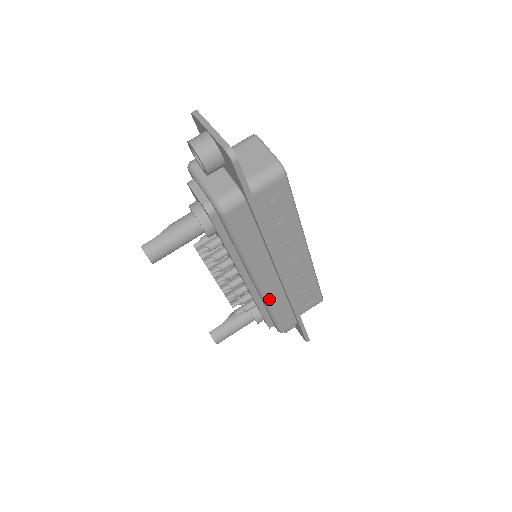
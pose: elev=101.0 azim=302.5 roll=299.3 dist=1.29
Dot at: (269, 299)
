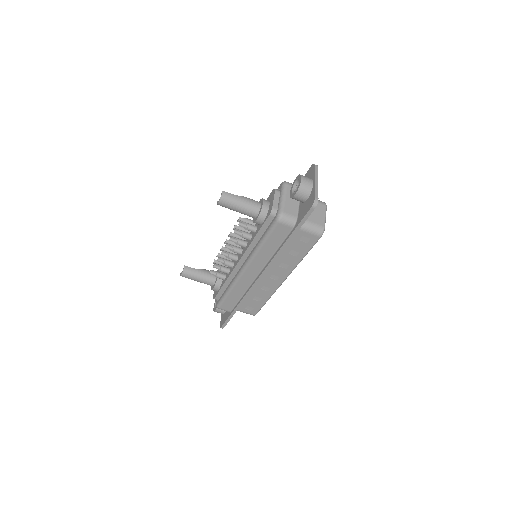
Dot at: (238, 283)
